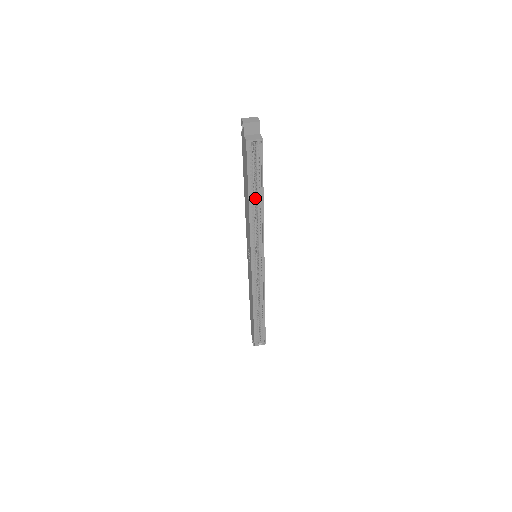
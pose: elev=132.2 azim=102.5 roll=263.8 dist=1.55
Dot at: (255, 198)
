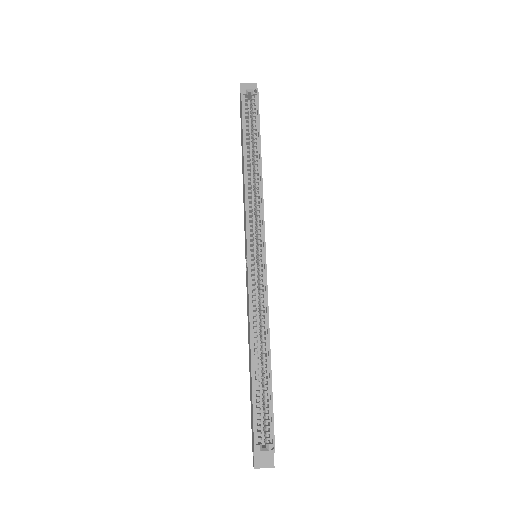
Dot at: (253, 163)
